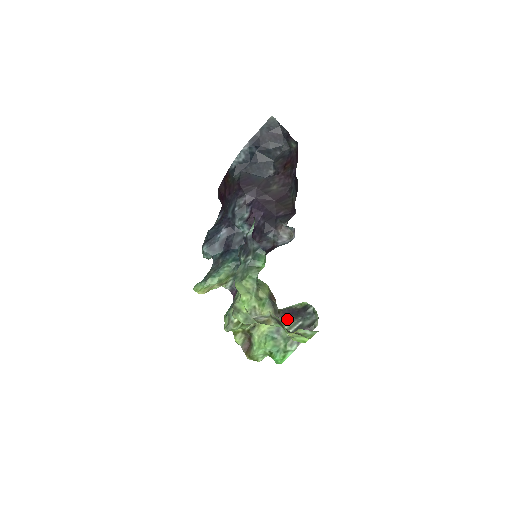
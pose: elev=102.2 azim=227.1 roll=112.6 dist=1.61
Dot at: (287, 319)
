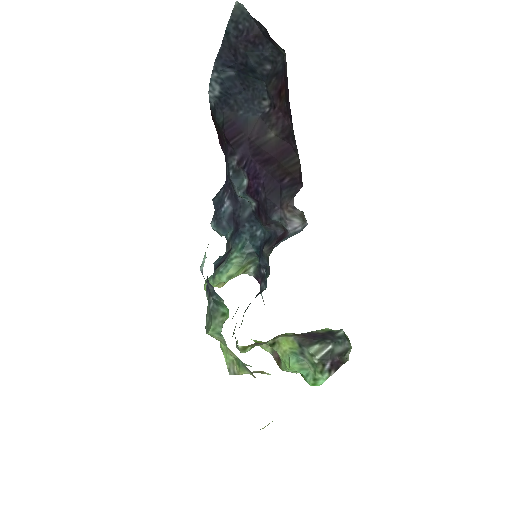
Dot at: (310, 341)
